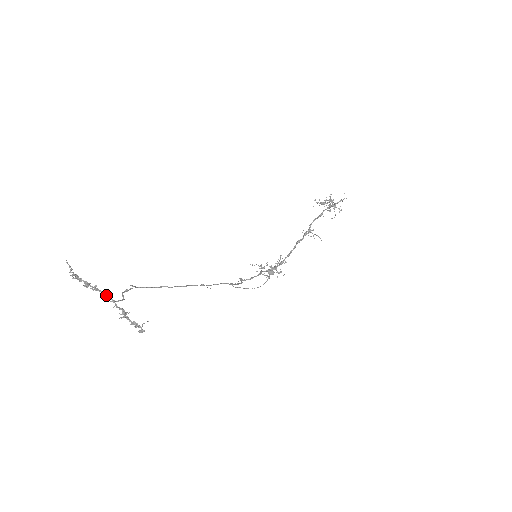
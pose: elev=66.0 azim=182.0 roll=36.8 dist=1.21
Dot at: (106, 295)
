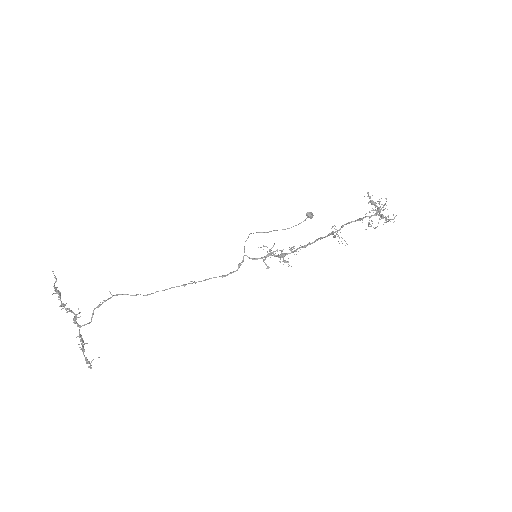
Dot at: (75, 321)
